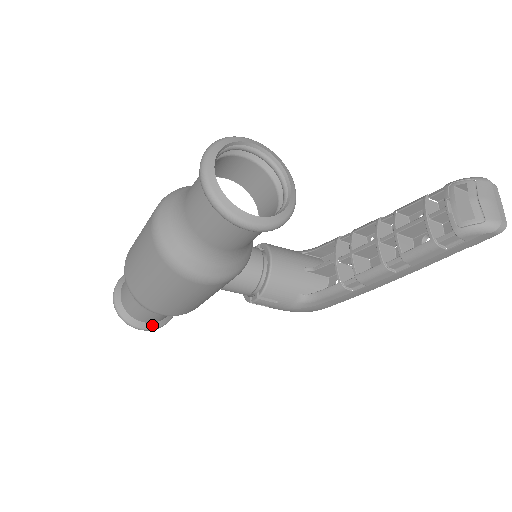
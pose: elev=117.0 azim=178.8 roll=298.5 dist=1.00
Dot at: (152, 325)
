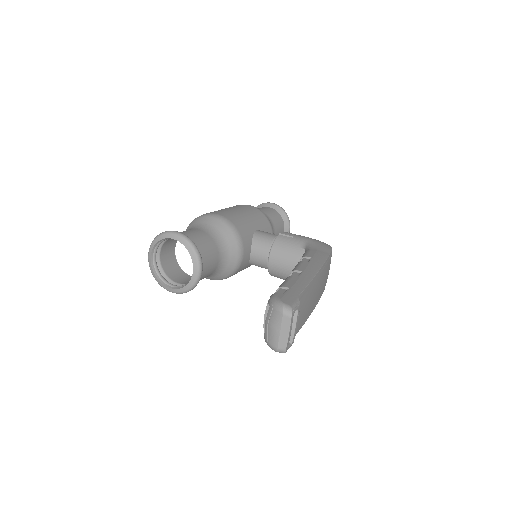
Dot at: occluded
